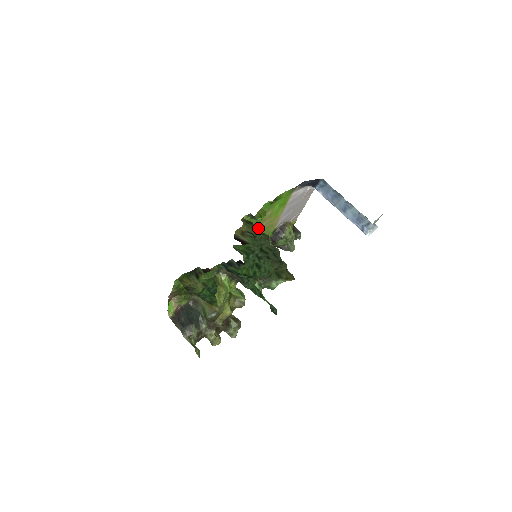
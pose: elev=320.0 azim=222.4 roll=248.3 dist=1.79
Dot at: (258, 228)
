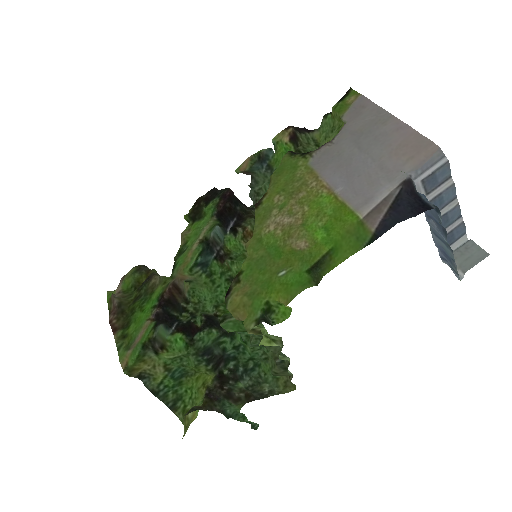
Dot at: (274, 228)
